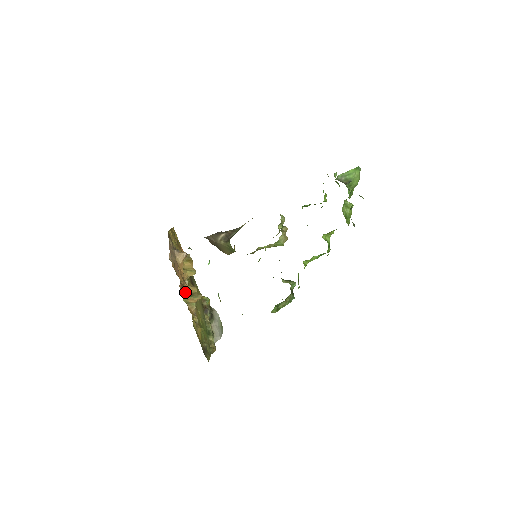
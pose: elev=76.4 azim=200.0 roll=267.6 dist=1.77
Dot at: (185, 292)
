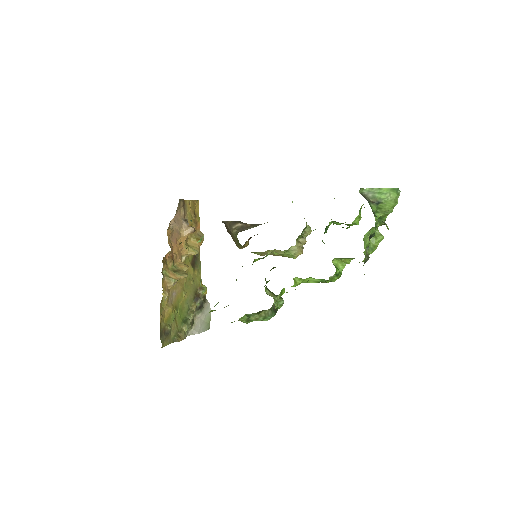
Dot at: (172, 265)
